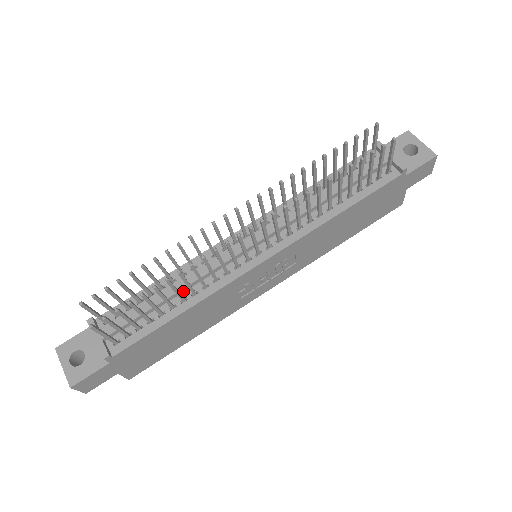
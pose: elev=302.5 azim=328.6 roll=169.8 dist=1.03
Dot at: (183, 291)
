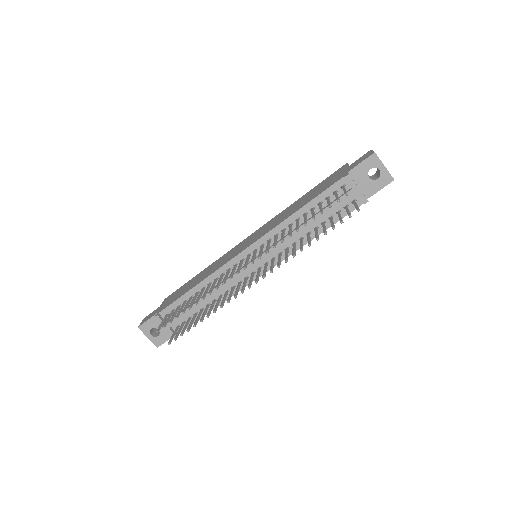
Dot at: (212, 295)
